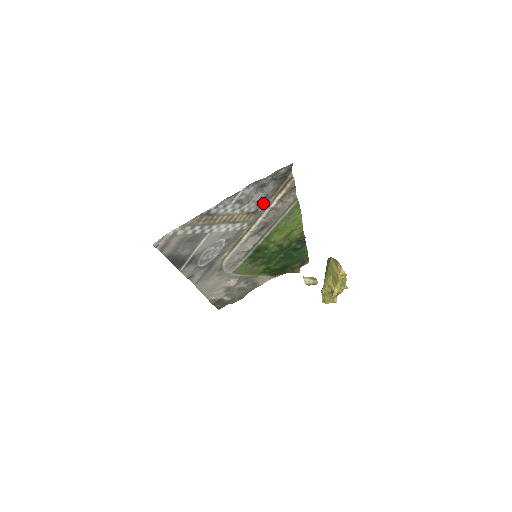
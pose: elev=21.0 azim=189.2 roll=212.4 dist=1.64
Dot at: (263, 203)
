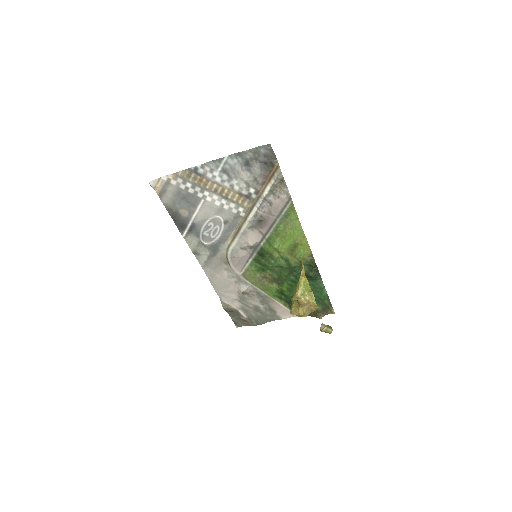
Dot at: (255, 188)
